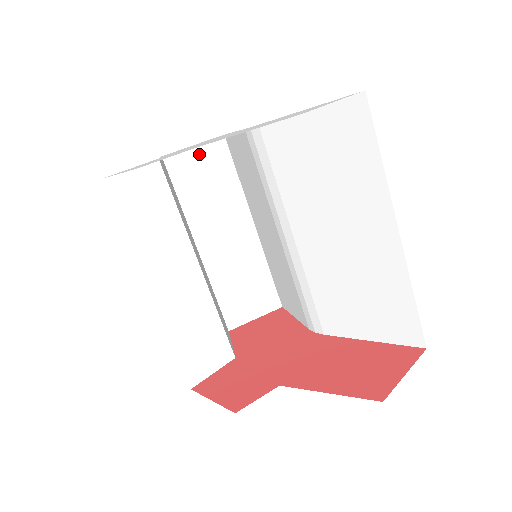
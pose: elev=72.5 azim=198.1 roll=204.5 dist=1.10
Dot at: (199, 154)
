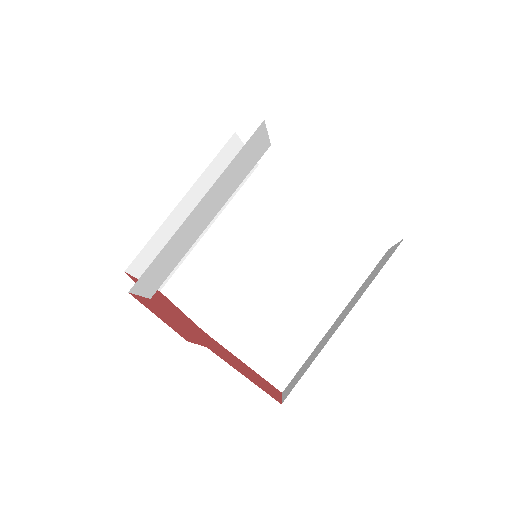
Dot at: occluded
